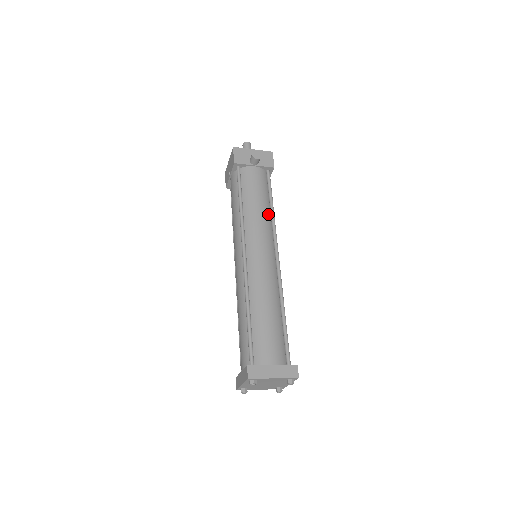
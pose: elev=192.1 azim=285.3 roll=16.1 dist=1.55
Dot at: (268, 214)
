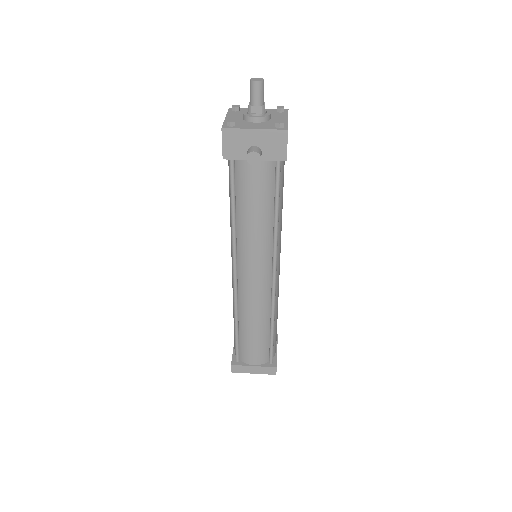
Dot at: (269, 228)
